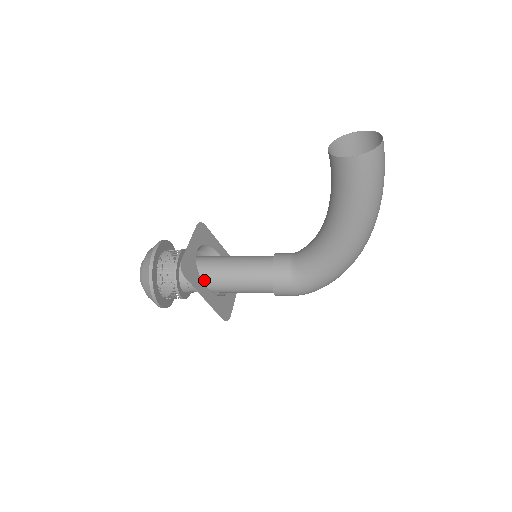
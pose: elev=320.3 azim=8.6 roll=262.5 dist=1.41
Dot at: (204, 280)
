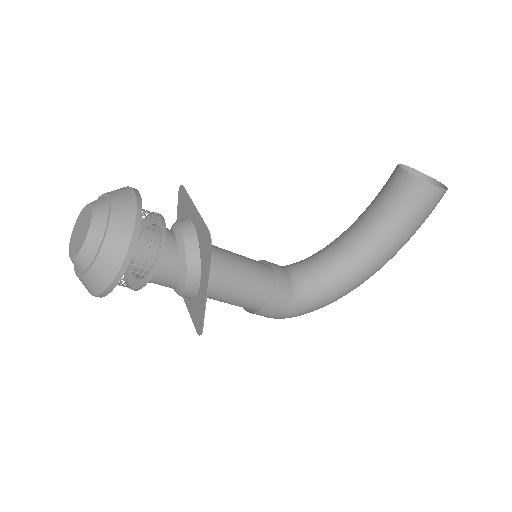
Dot at: occluded
